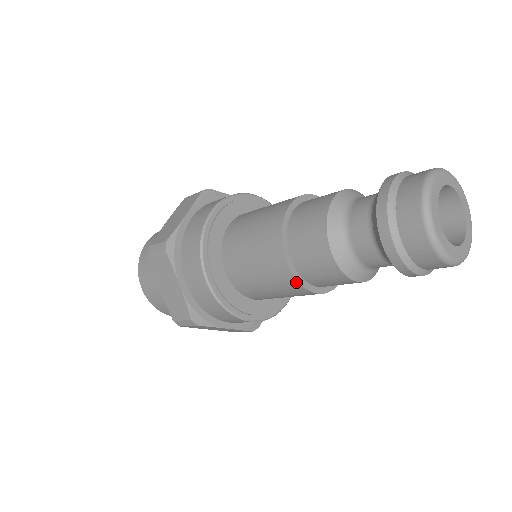
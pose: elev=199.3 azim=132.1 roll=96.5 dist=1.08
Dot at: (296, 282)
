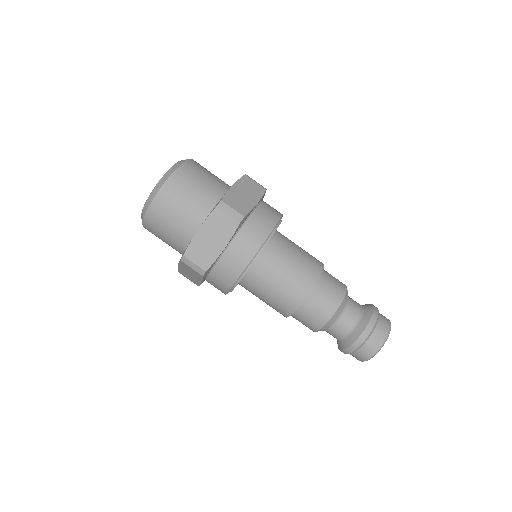
Dot at: occluded
